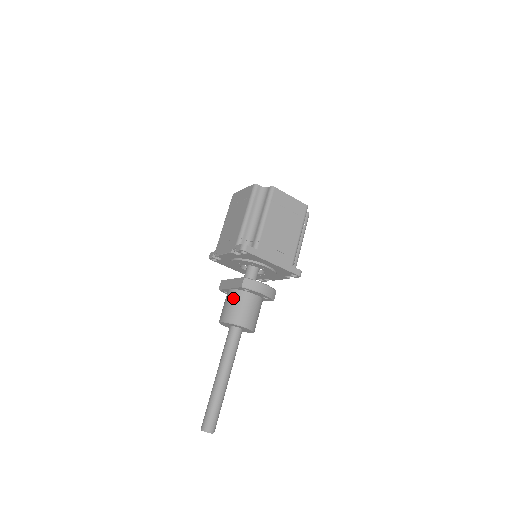
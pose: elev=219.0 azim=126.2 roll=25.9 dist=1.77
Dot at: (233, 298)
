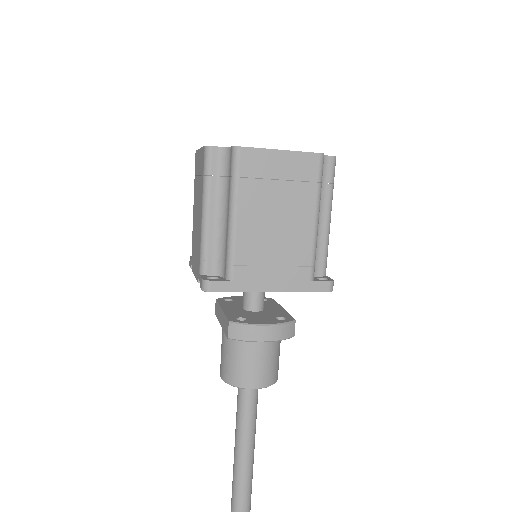
Dot at: (227, 344)
